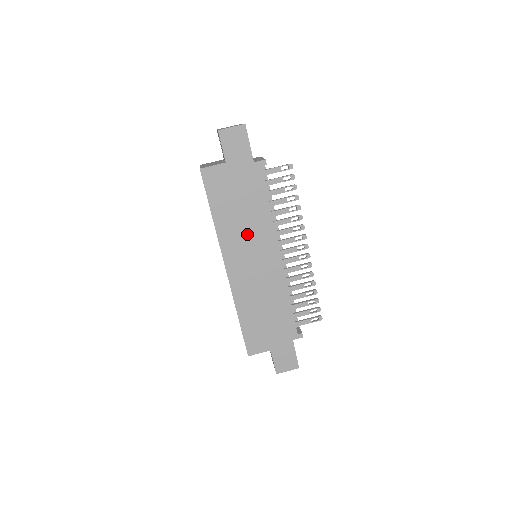
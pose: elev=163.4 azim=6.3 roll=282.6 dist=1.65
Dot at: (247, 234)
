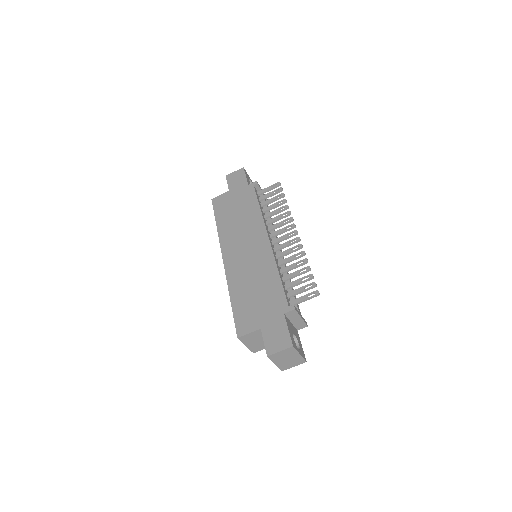
Dot at: (242, 230)
